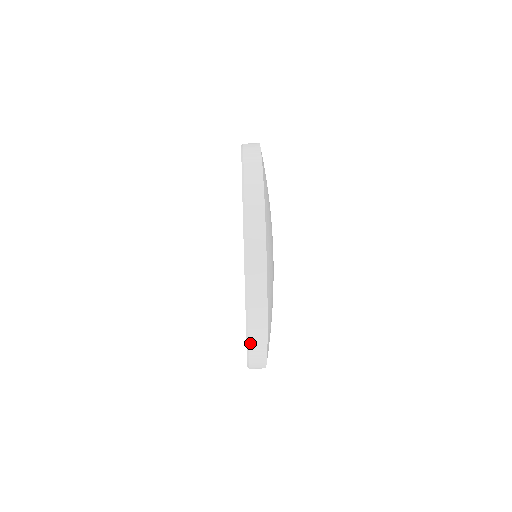
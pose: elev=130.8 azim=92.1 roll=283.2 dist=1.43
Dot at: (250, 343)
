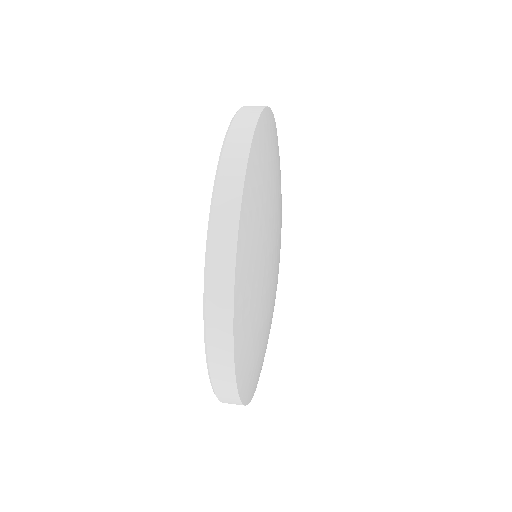
Dot at: (212, 230)
